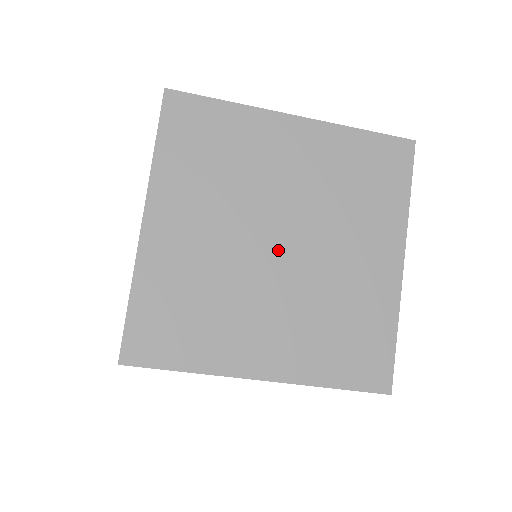
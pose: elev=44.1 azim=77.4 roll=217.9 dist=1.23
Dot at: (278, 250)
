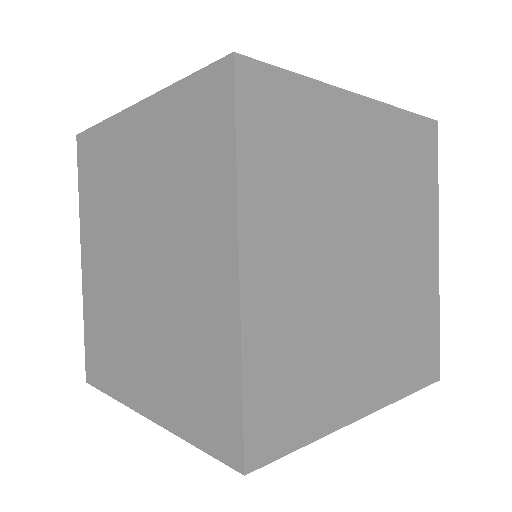
Dot at: occluded
